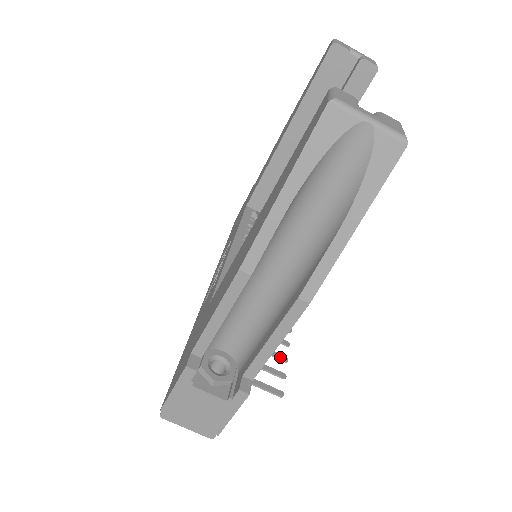
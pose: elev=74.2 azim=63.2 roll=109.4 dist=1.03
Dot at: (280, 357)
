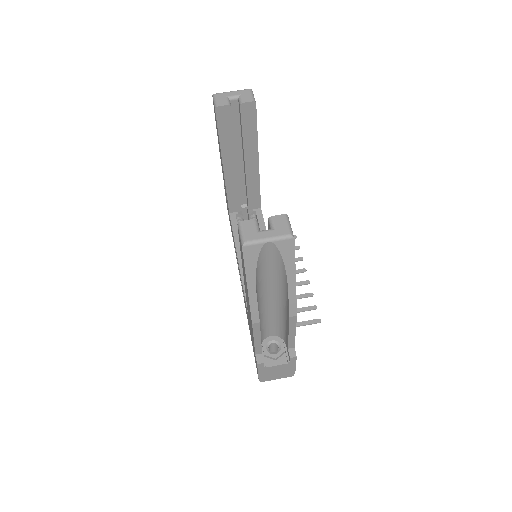
Dot at: (307, 296)
